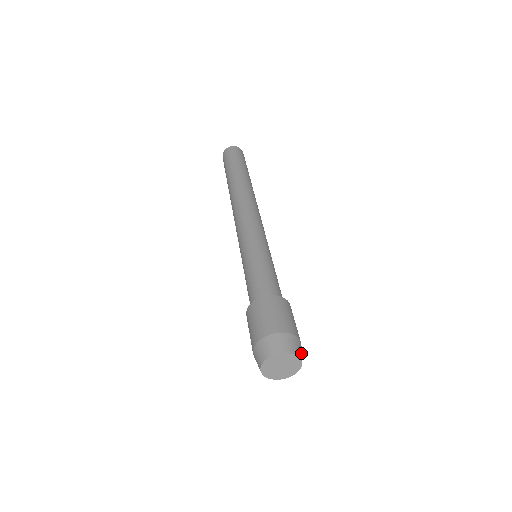
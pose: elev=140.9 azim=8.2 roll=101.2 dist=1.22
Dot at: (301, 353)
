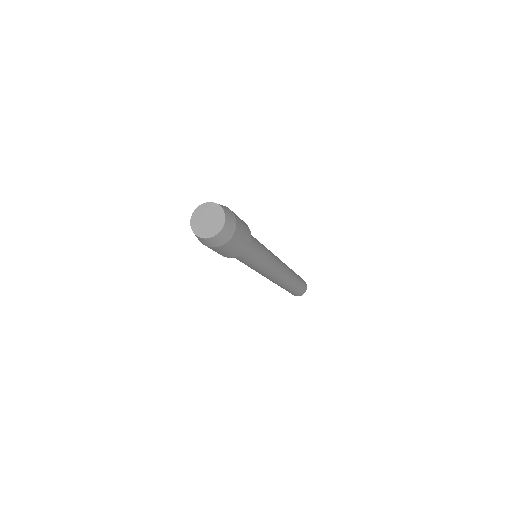
Dot at: (227, 231)
